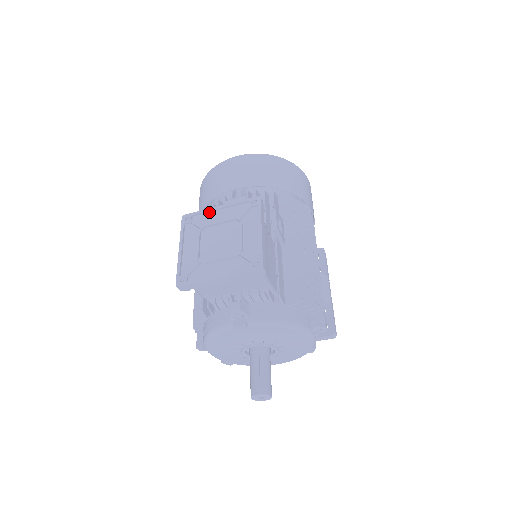
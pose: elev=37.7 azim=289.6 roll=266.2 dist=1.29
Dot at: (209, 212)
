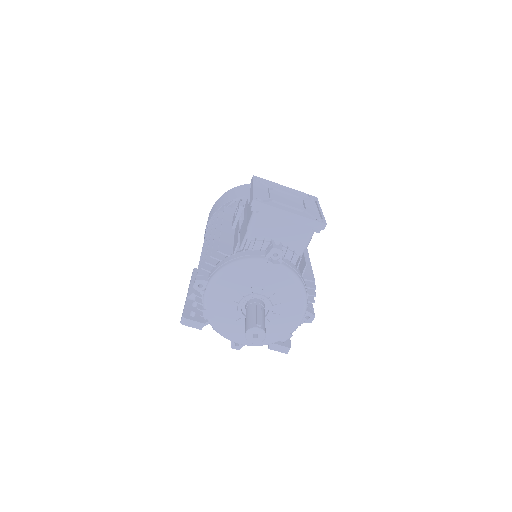
Dot at: (275, 185)
